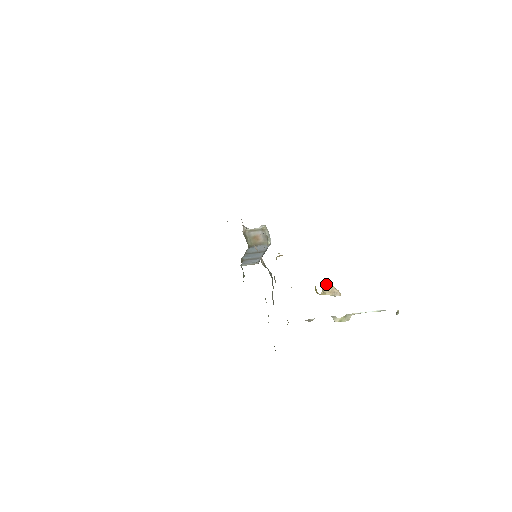
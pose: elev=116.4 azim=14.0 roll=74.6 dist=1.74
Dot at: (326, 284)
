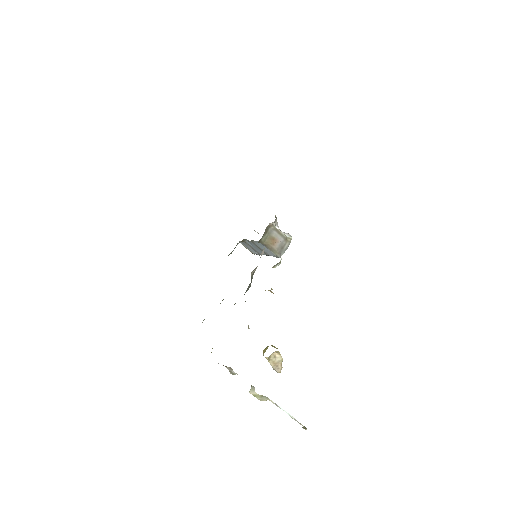
Dot at: (279, 353)
